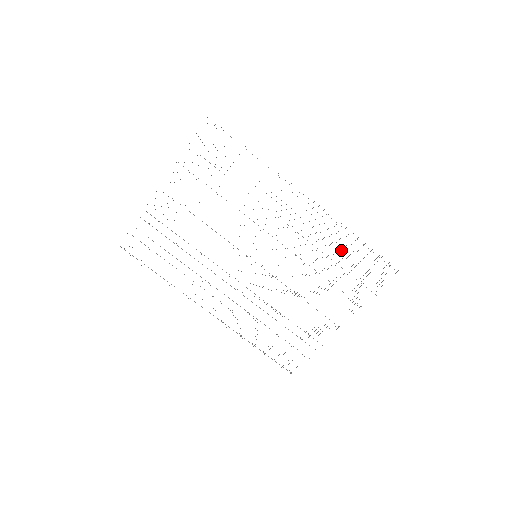
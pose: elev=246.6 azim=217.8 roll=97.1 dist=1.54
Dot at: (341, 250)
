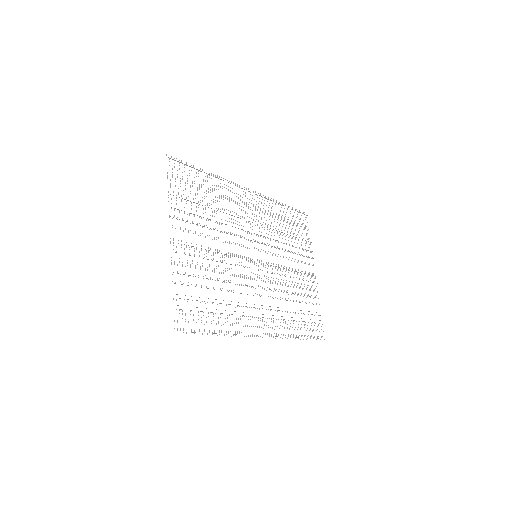
Dot at: occluded
